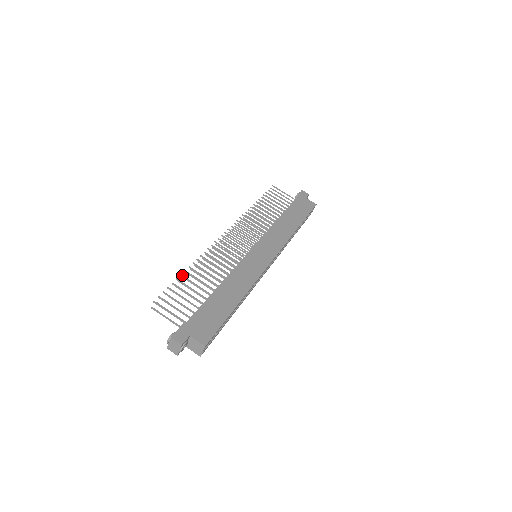
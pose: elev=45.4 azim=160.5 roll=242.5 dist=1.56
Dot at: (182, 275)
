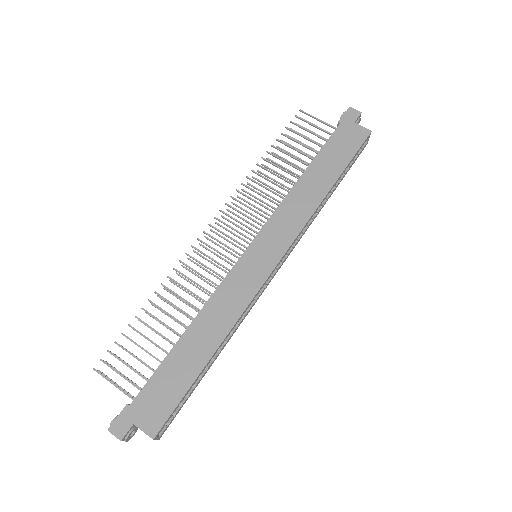
Dot at: (137, 317)
